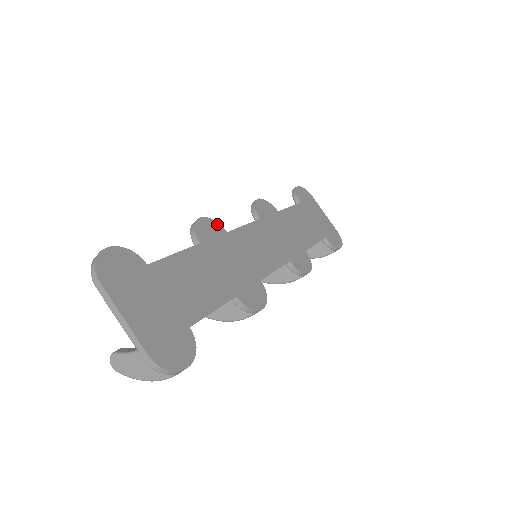
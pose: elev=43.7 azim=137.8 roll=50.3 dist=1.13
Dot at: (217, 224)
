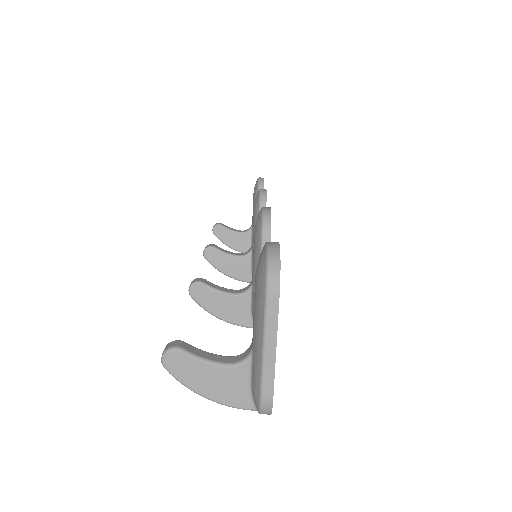
Dot at: occluded
